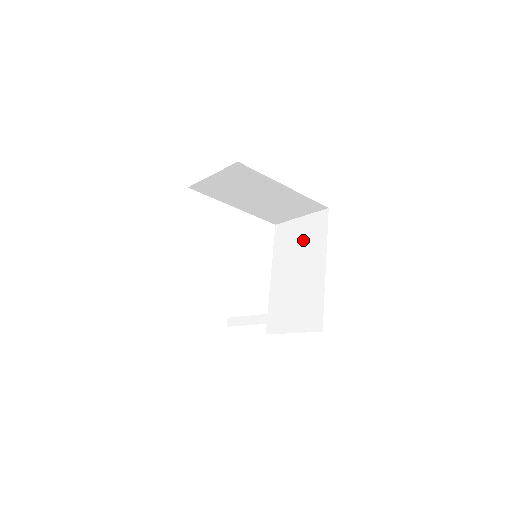
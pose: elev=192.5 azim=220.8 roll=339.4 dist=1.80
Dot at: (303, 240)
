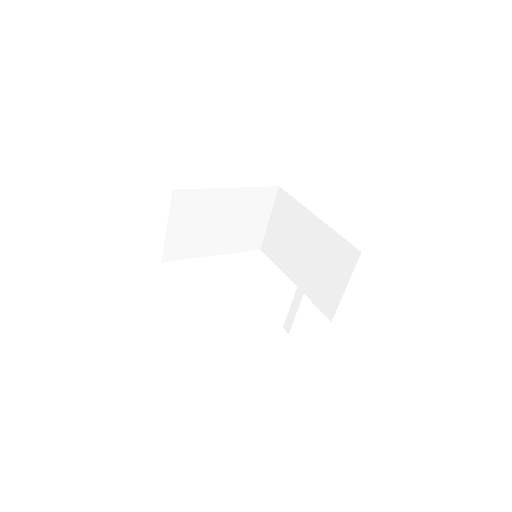
Dot at: (285, 227)
